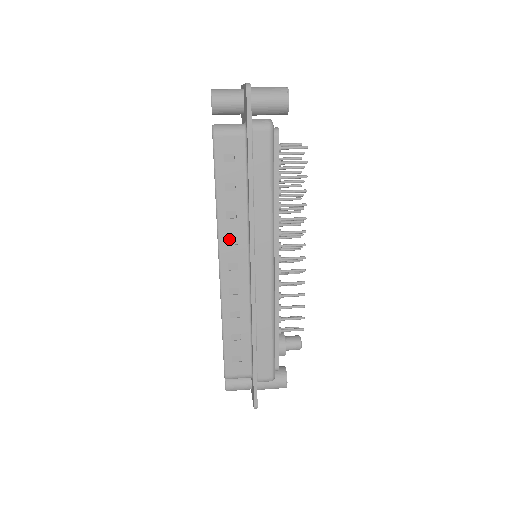
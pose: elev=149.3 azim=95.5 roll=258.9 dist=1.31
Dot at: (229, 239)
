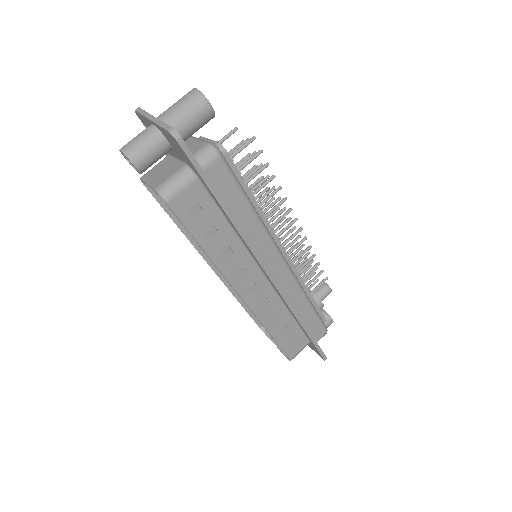
Dot at: (236, 272)
